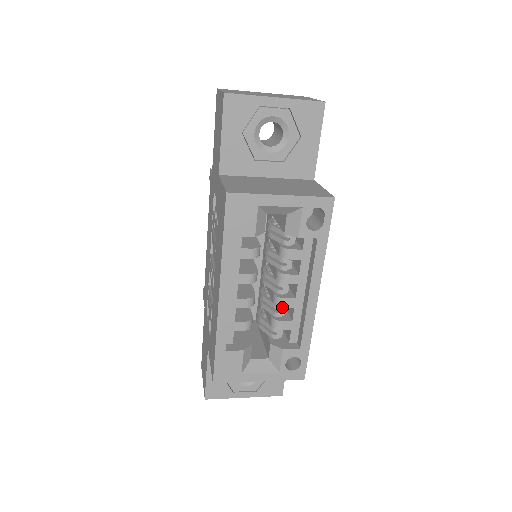
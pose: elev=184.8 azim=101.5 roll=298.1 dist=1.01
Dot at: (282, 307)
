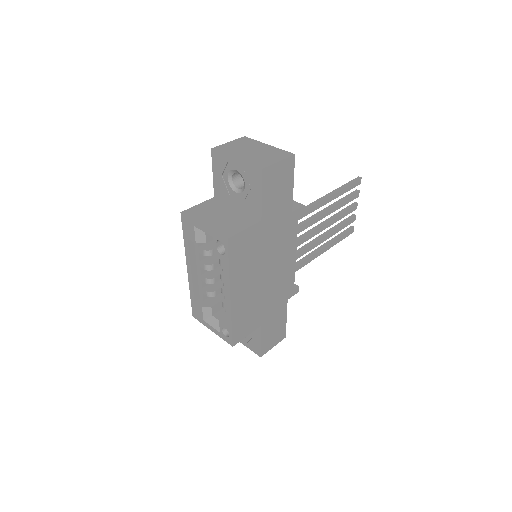
Dot at: occluded
